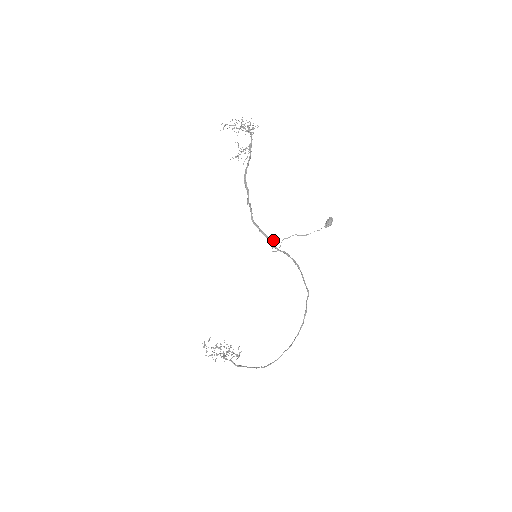
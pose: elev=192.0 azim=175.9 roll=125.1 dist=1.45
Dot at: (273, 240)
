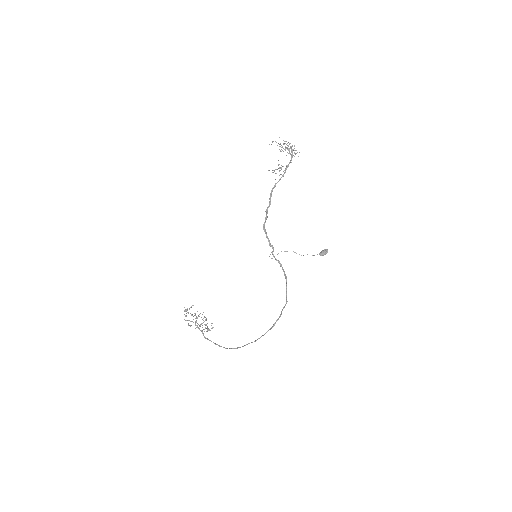
Dot at: occluded
